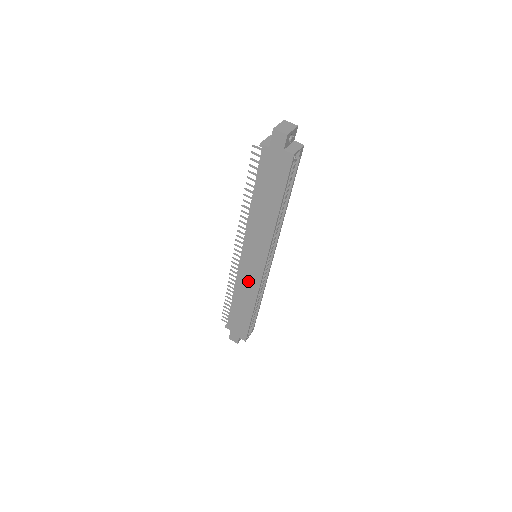
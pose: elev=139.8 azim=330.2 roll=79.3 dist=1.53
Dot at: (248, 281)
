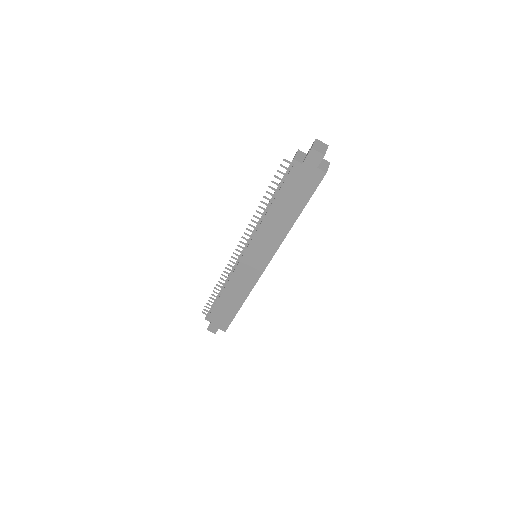
Dot at: (244, 279)
